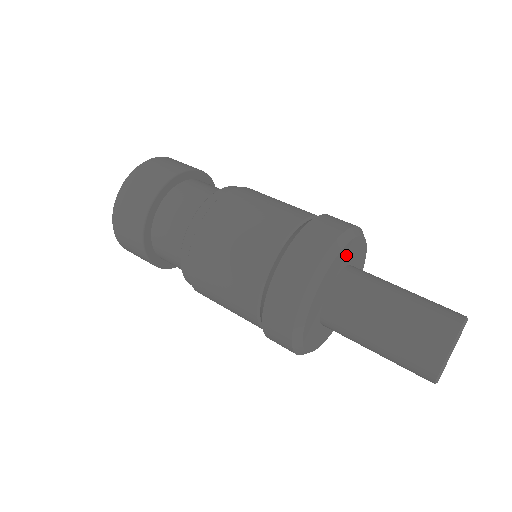
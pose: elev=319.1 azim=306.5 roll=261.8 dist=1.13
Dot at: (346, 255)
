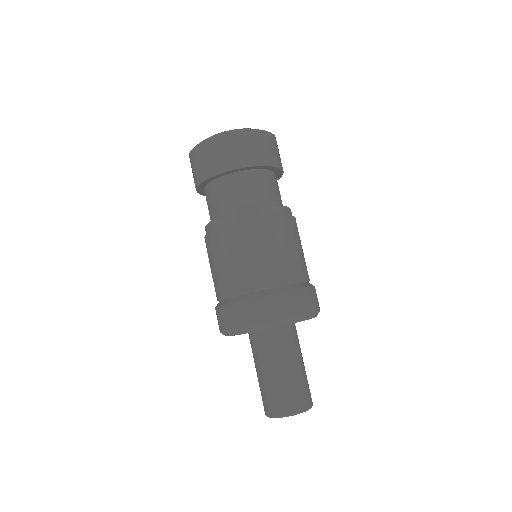
Dot at: occluded
